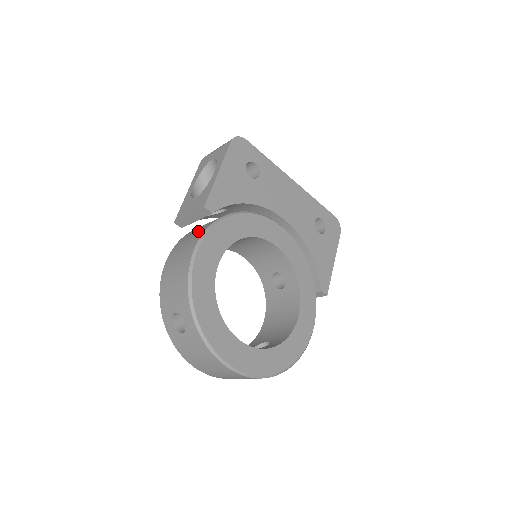
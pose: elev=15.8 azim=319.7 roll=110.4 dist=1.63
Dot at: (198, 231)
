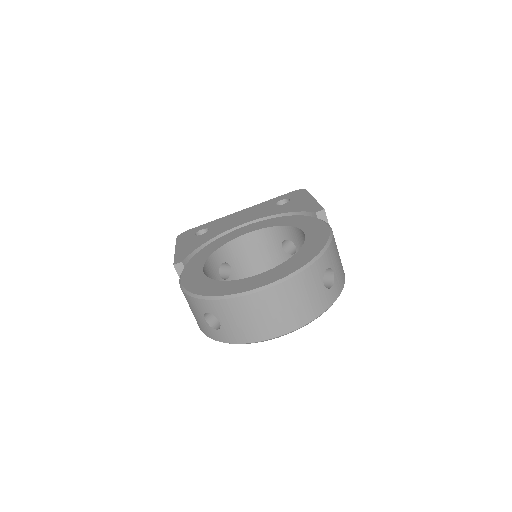
Dot at: occluded
